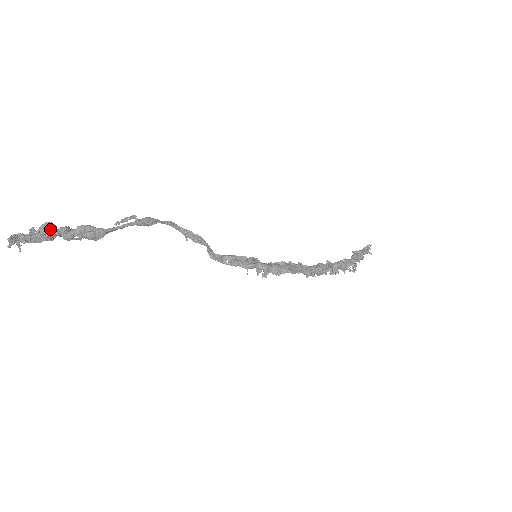
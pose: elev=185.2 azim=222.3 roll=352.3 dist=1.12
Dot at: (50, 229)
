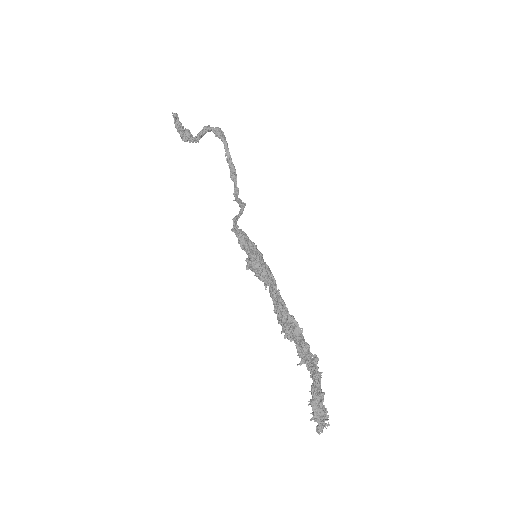
Dot at: (191, 134)
